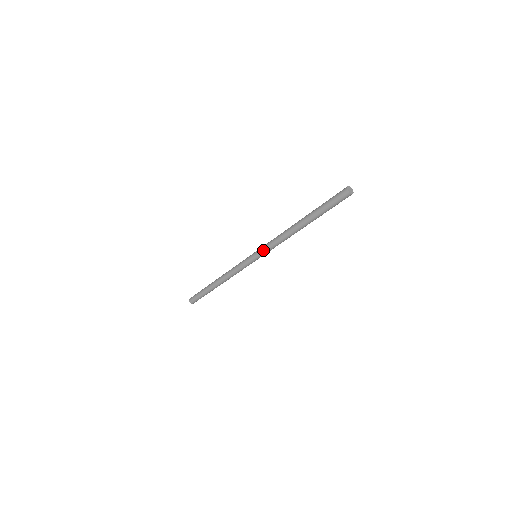
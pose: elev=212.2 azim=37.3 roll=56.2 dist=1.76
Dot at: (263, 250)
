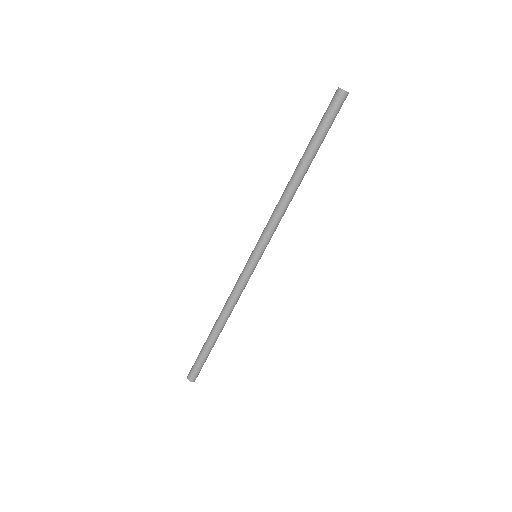
Dot at: (261, 235)
